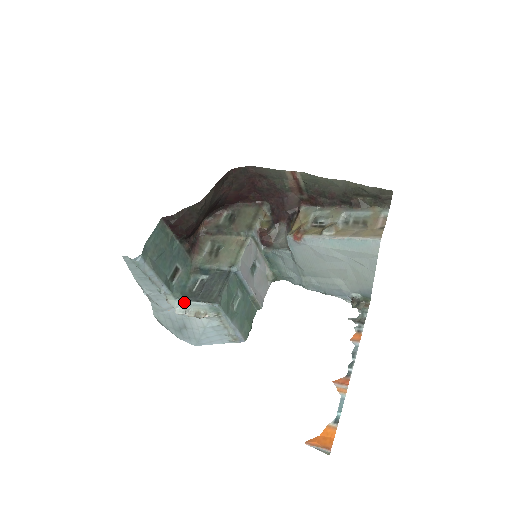
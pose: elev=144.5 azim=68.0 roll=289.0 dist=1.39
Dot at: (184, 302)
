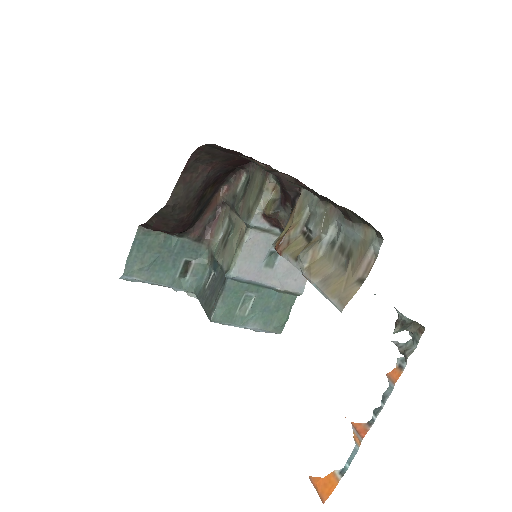
Dot at: occluded
